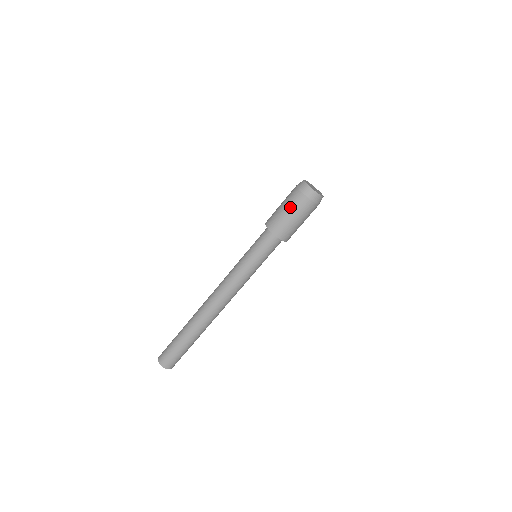
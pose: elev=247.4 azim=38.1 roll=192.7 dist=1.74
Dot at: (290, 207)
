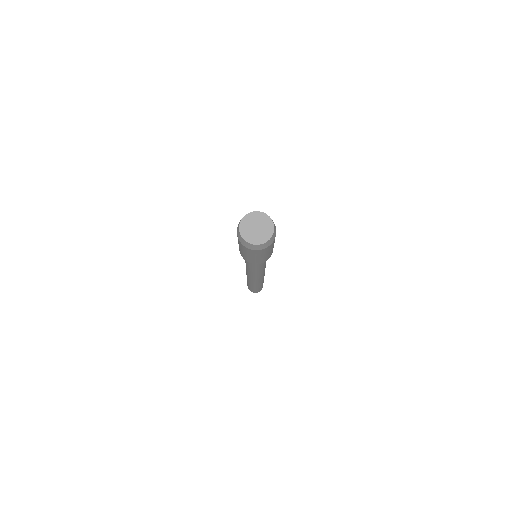
Dot at: (262, 255)
